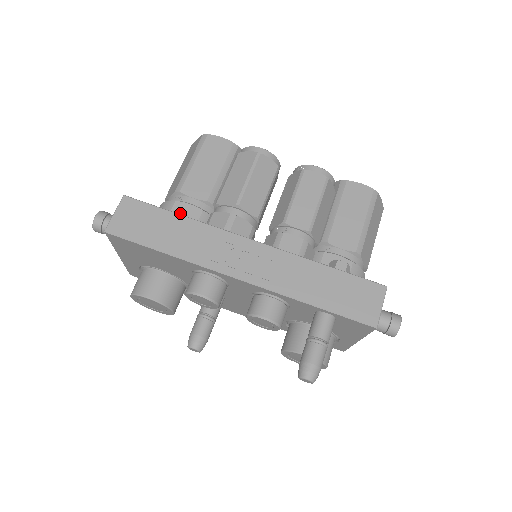
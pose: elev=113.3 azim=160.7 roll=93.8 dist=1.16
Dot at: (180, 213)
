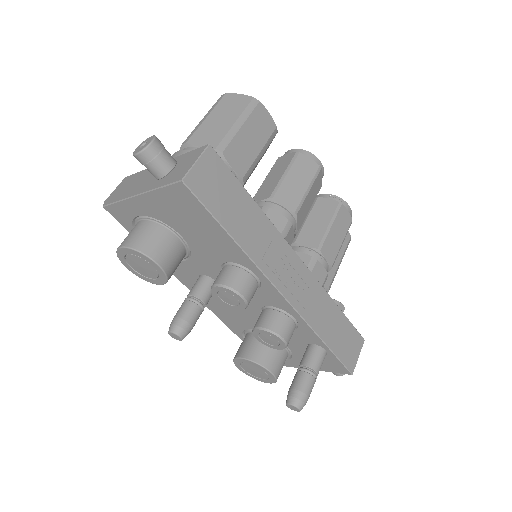
Dot at: occluded
